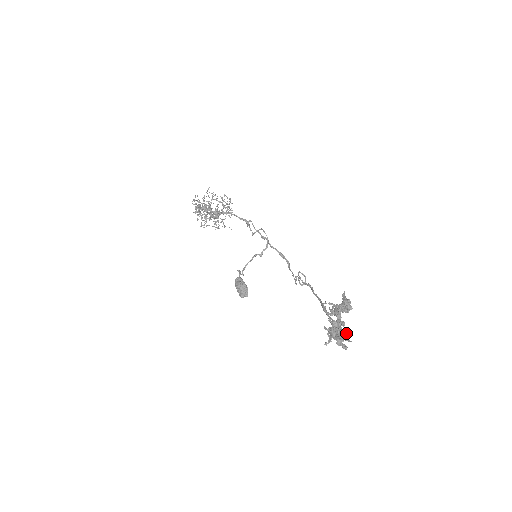
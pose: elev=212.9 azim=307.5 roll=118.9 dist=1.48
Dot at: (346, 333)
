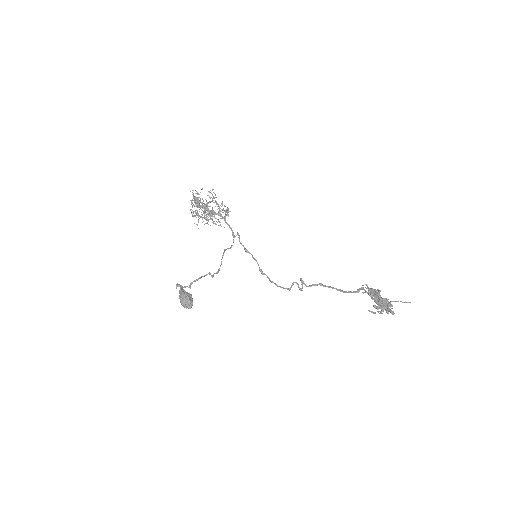
Dot at: occluded
